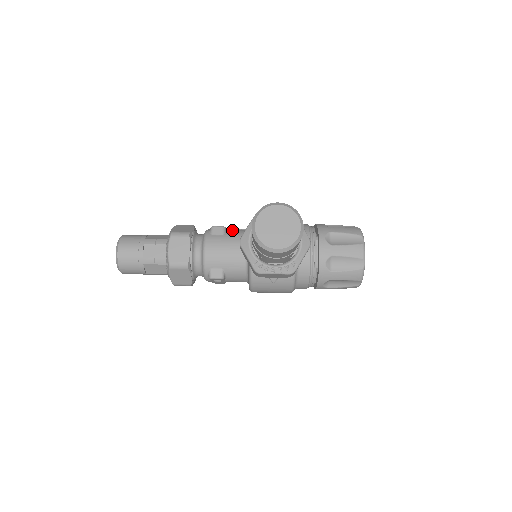
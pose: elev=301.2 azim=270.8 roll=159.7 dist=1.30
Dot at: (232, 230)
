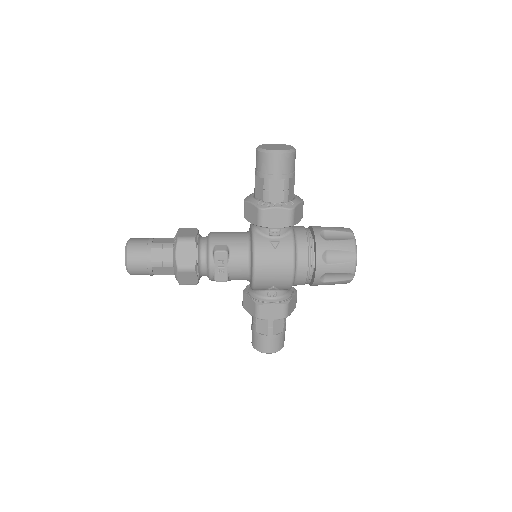
Dot at: occluded
